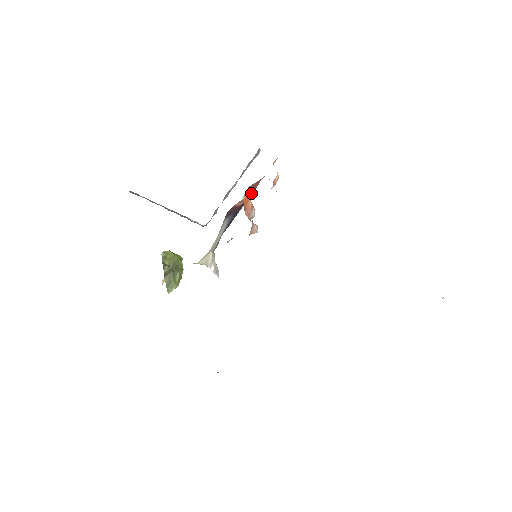
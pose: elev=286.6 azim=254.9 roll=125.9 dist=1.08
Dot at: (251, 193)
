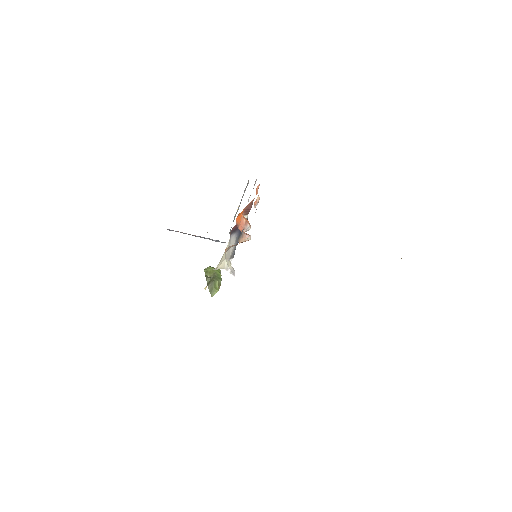
Dot at: (248, 213)
